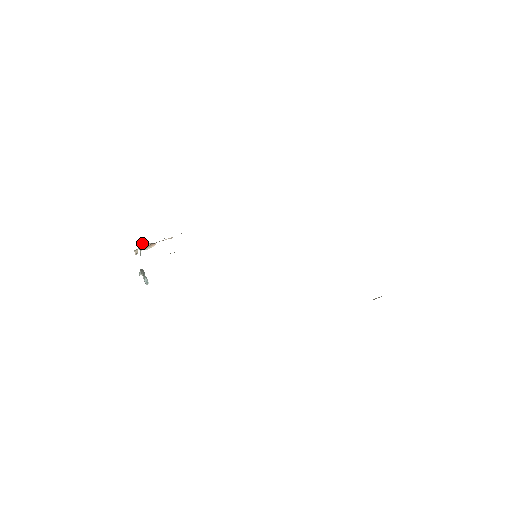
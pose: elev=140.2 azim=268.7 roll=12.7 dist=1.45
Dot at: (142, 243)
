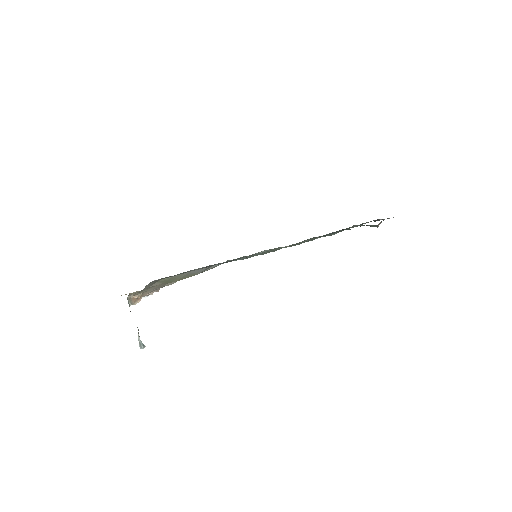
Dot at: (129, 297)
